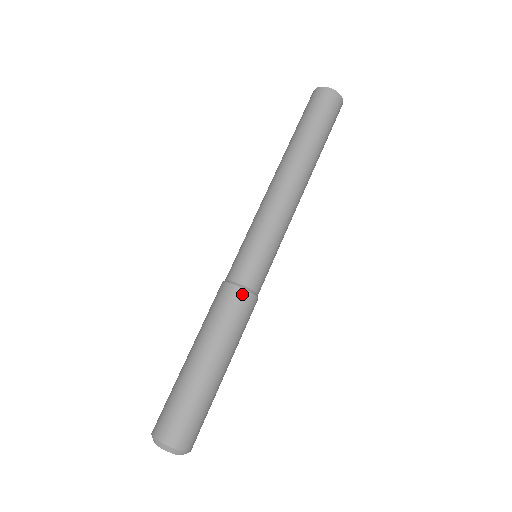
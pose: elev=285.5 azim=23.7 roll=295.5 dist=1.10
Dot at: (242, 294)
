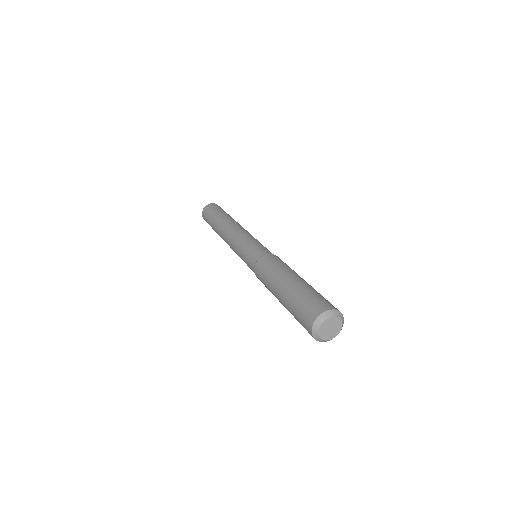
Dot at: (273, 255)
